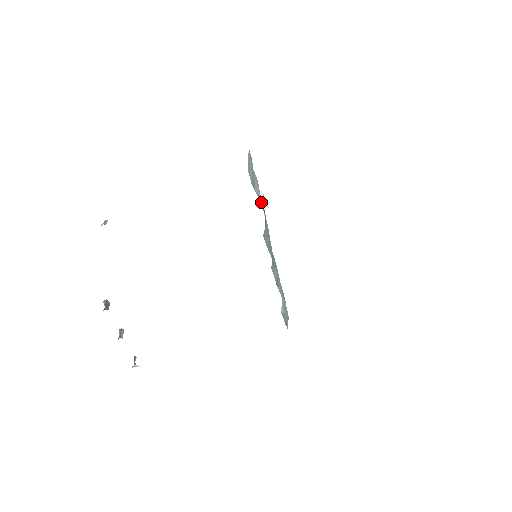
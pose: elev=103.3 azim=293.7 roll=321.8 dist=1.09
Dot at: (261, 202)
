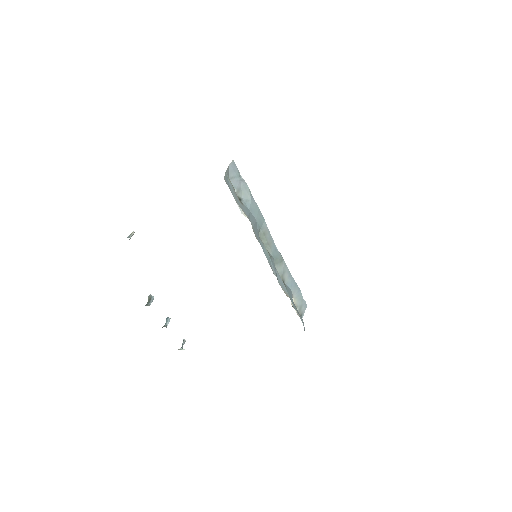
Dot at: (251, 207)
